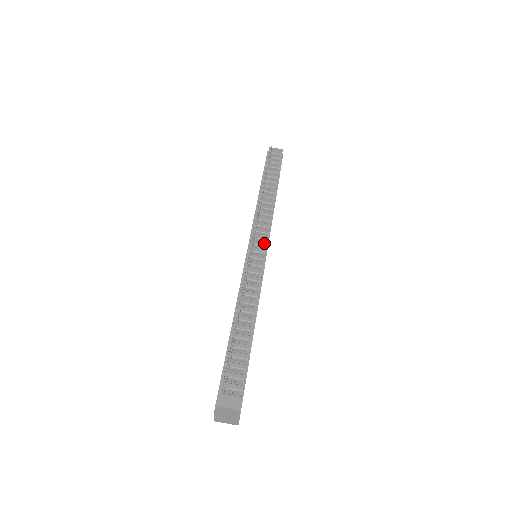
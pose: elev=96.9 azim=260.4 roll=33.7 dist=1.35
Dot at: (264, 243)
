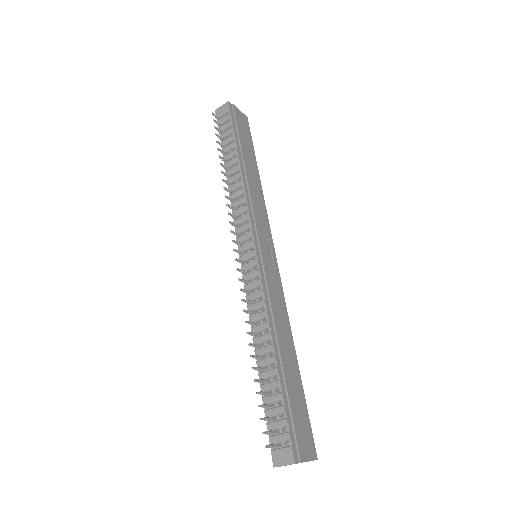
Dot at: (251, 242)
